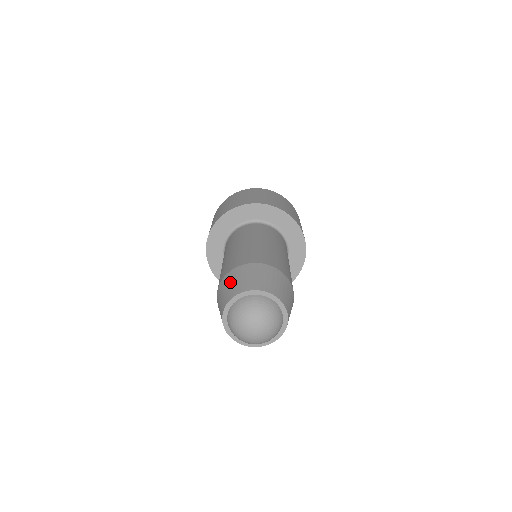
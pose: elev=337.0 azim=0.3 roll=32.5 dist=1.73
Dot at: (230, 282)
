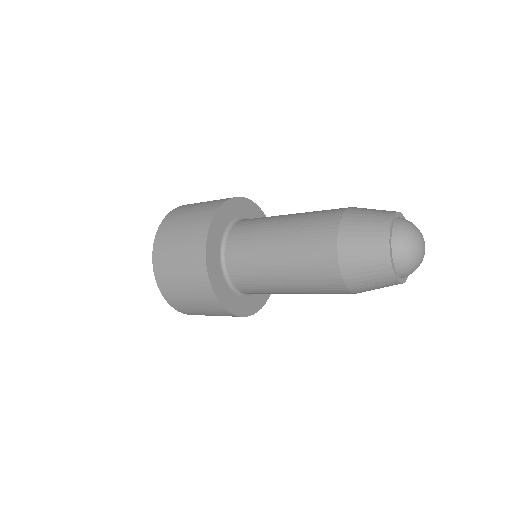
Dot at: (359, 229)
